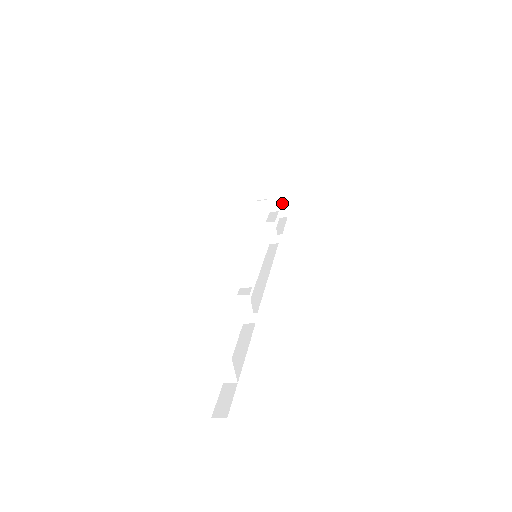
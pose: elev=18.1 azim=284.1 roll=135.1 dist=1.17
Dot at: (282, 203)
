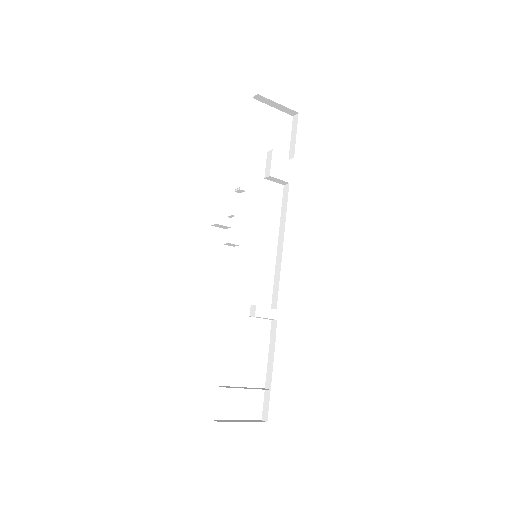
Dot at: (282, 108)
